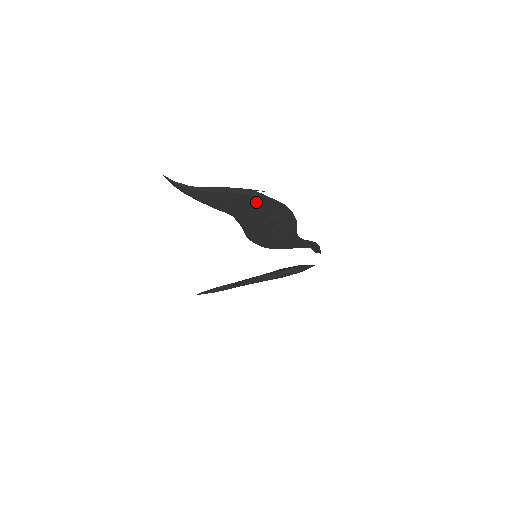
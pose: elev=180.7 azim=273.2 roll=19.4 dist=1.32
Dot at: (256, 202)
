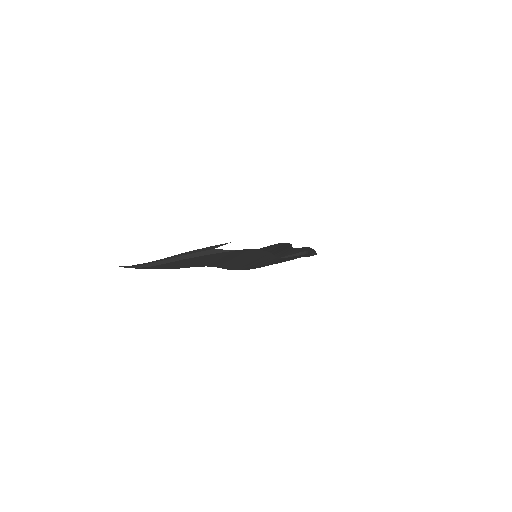
Dot at: (218, 256)
